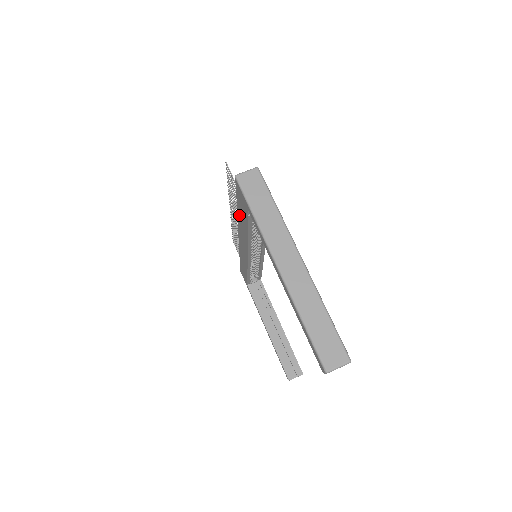
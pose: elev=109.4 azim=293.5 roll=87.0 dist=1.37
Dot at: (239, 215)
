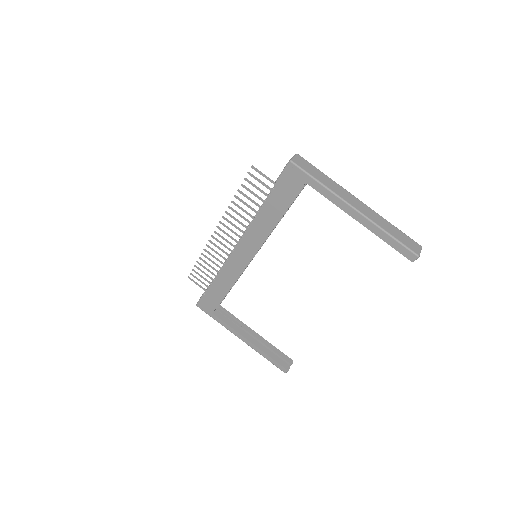
Dot at: (267, 208)
